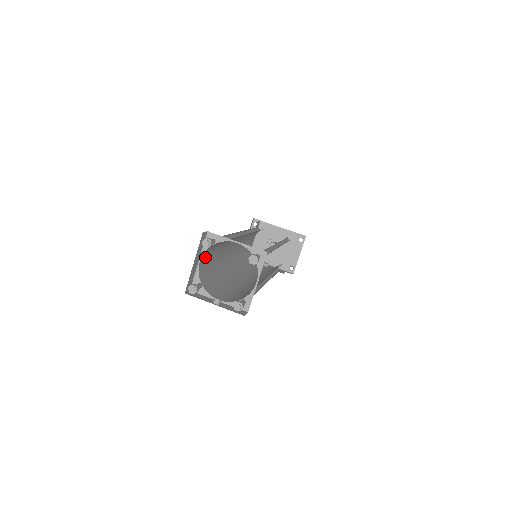
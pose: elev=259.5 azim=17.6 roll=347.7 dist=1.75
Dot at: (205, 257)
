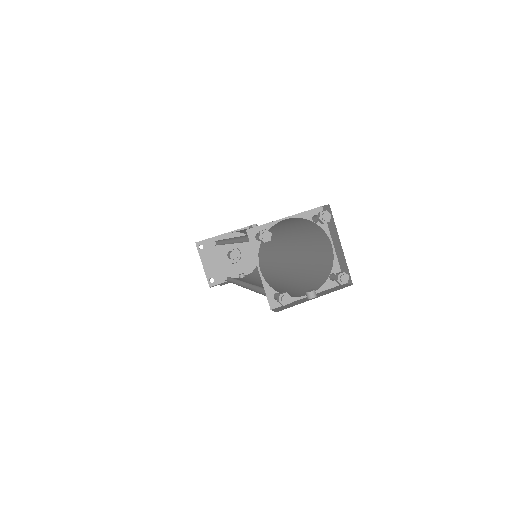
Dot at: occluded
